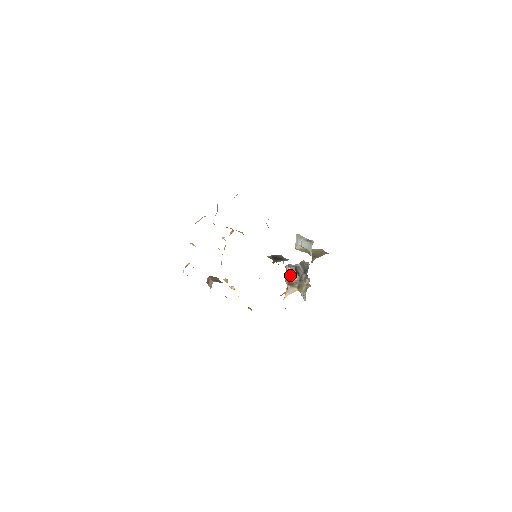
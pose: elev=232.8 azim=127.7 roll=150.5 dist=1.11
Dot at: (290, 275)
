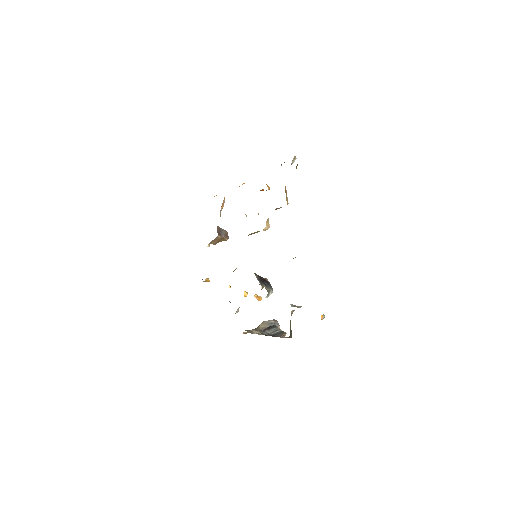
Dot at: (265, 324)
